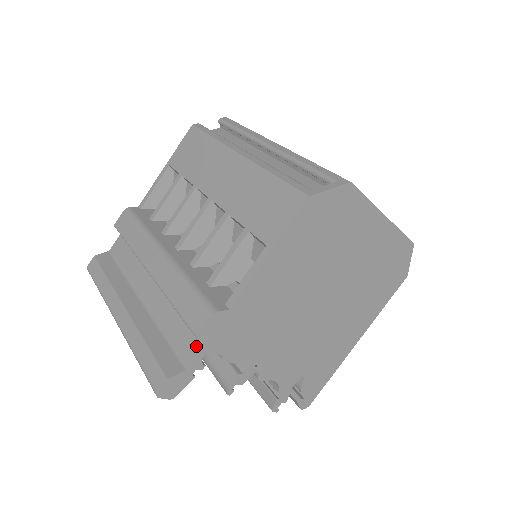
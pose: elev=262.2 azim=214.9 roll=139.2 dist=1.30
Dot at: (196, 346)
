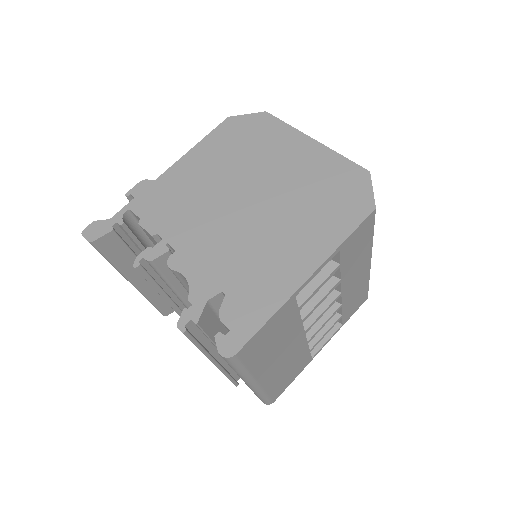
Dot at: occluded
